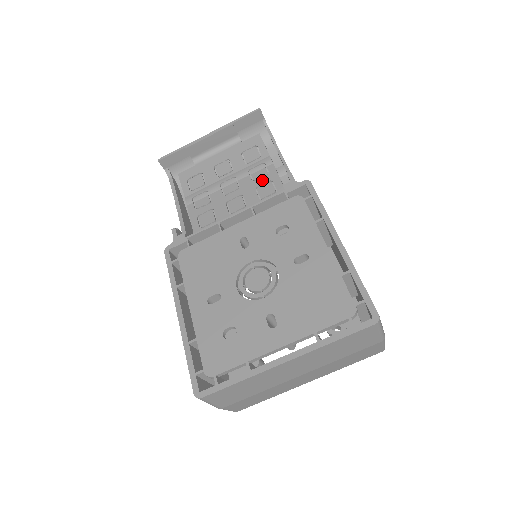
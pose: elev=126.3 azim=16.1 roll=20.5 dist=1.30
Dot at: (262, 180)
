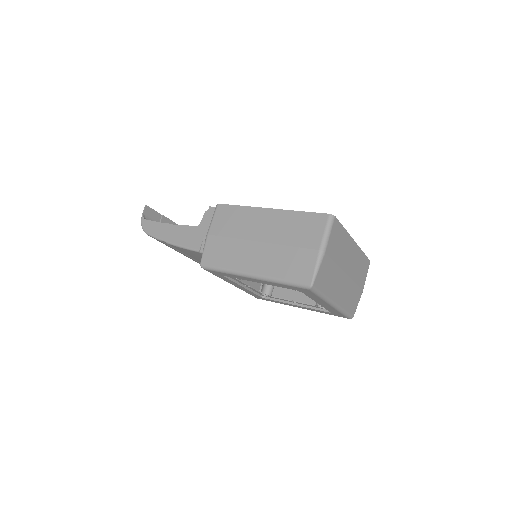
Dot at: occluded
